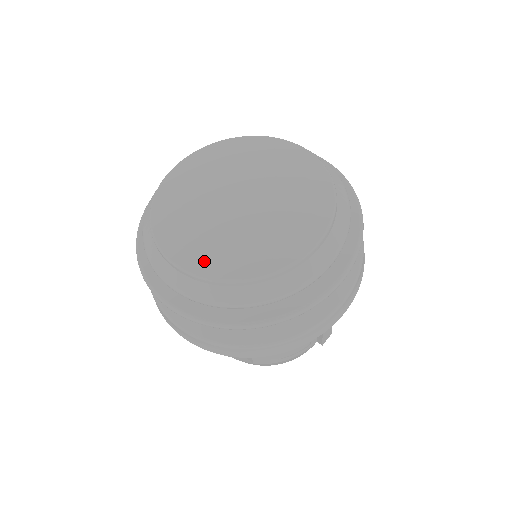
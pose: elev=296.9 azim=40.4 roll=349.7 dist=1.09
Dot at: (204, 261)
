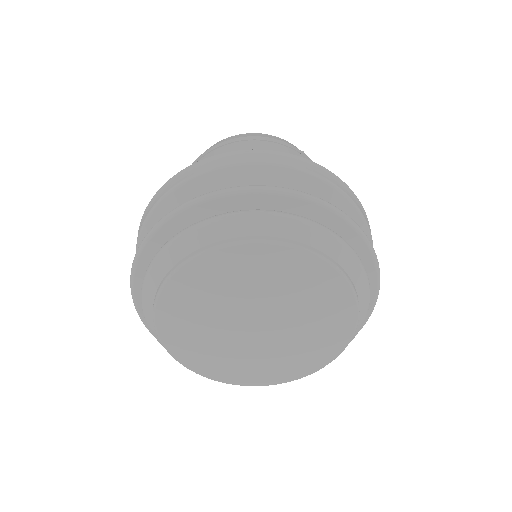
Dot at: (180, 347)
